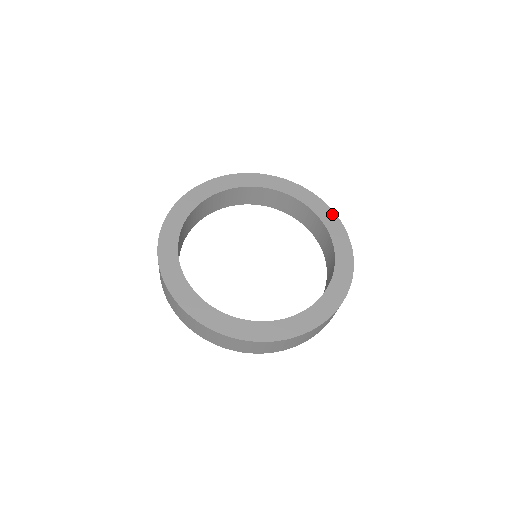
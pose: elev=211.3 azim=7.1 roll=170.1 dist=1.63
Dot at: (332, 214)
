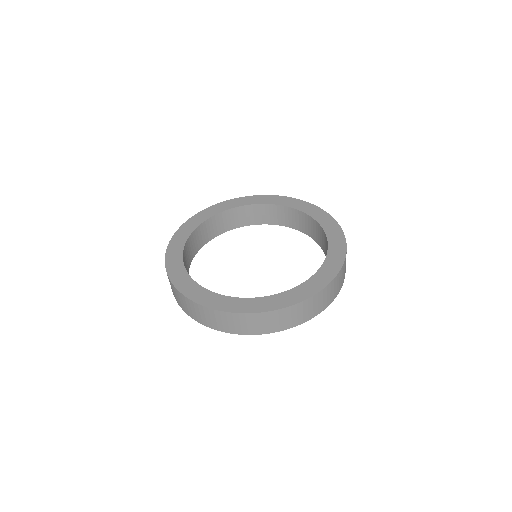
Dot at: (273, 197)
